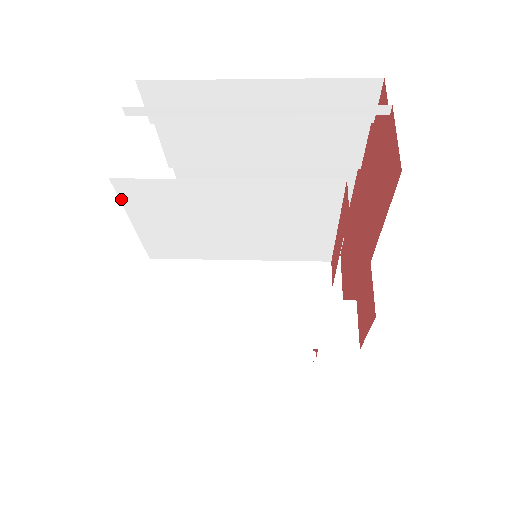
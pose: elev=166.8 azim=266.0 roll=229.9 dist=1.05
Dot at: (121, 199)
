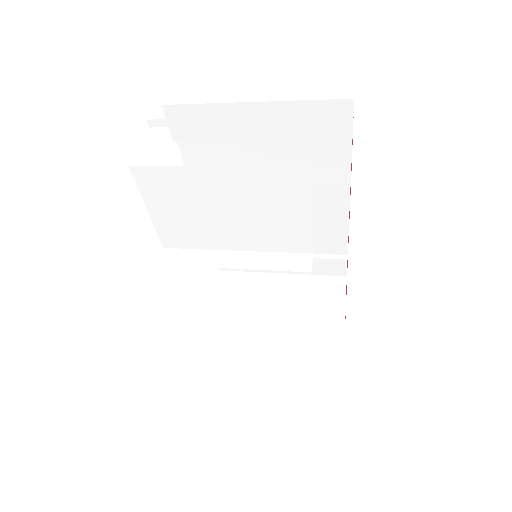
Dot at: (138, 186)
